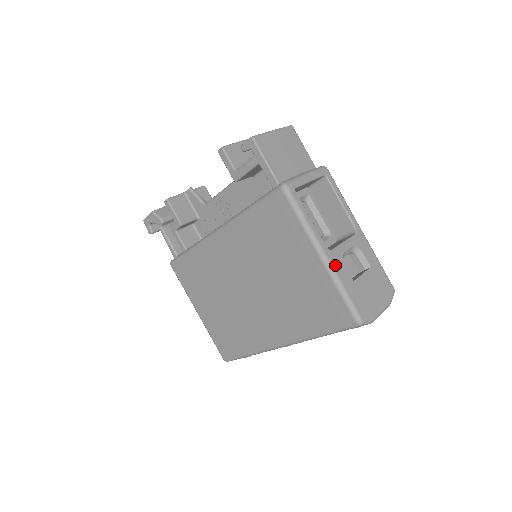
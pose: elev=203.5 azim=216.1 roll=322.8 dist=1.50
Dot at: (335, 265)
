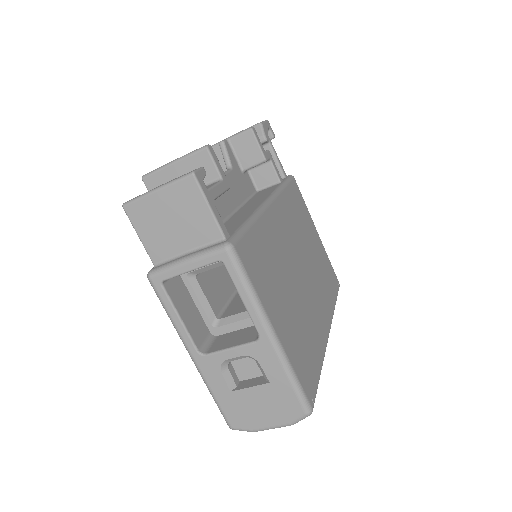
Dot at: (205, 371)
